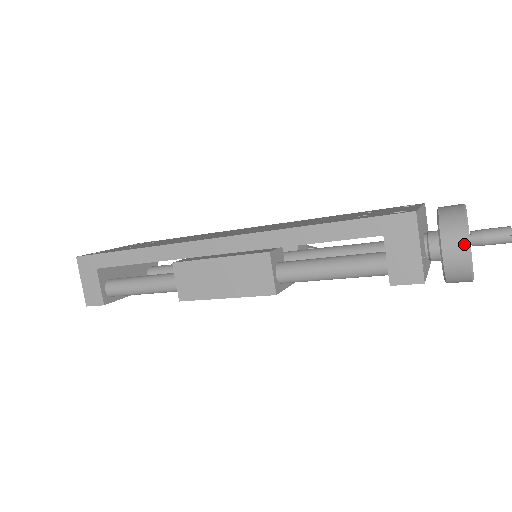
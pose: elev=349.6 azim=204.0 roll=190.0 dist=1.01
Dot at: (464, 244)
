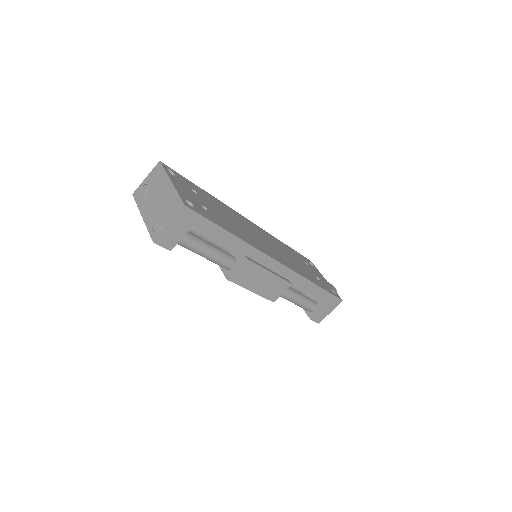
Dot at: (332, 310)
